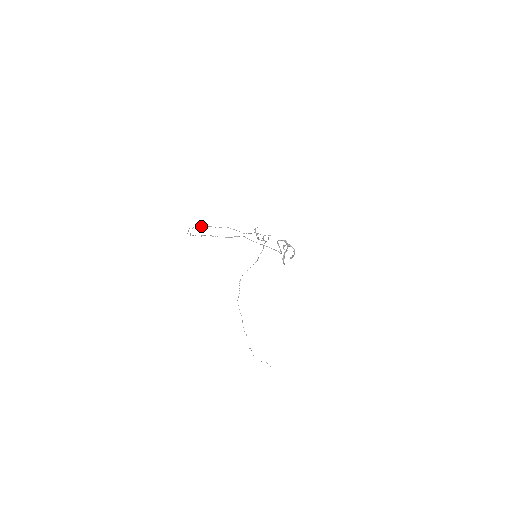
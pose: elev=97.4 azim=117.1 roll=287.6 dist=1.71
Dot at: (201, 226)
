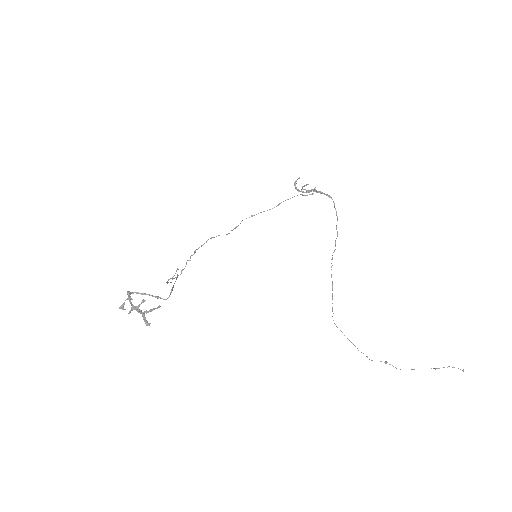
Dot at: (194, 253)
